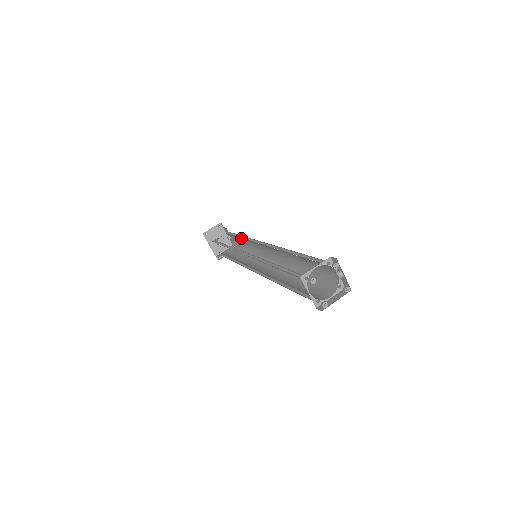
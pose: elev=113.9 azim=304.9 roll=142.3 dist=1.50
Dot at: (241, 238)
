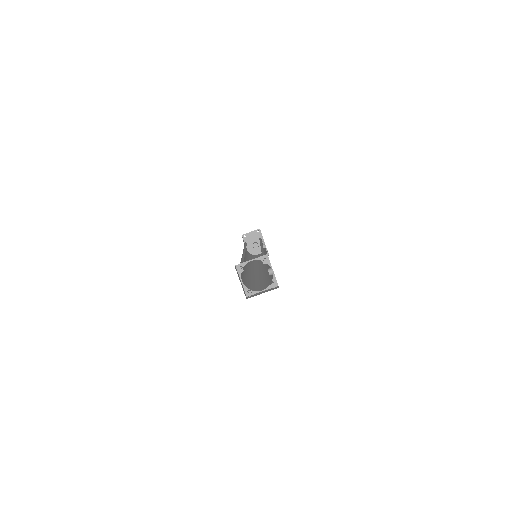
Dot at: occluded
